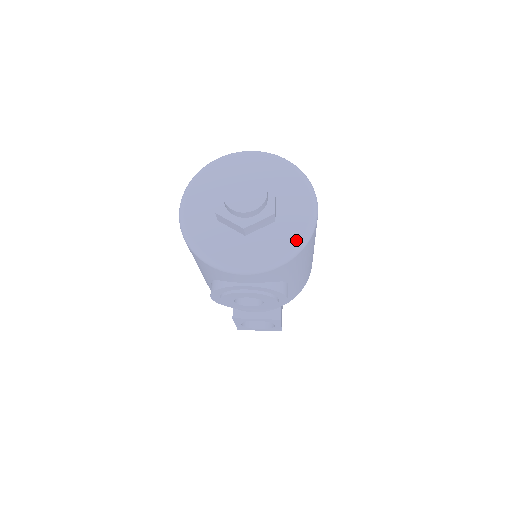
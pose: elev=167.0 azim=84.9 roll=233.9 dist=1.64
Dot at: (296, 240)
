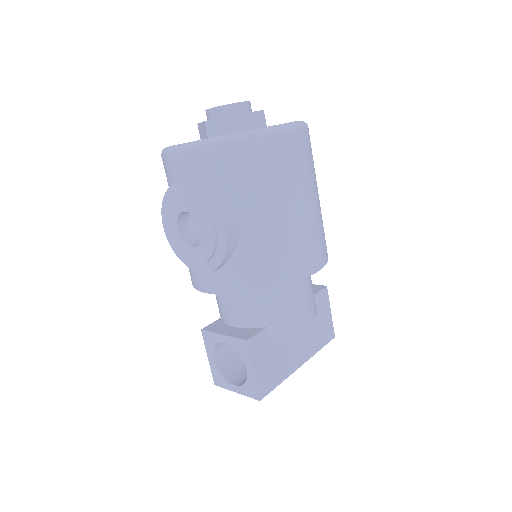
Dot at: (245, 131)
